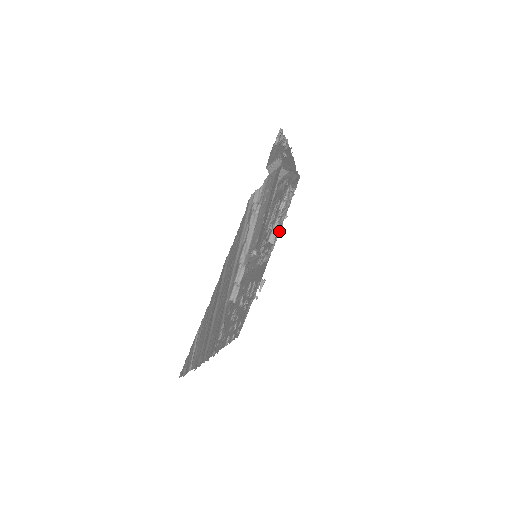
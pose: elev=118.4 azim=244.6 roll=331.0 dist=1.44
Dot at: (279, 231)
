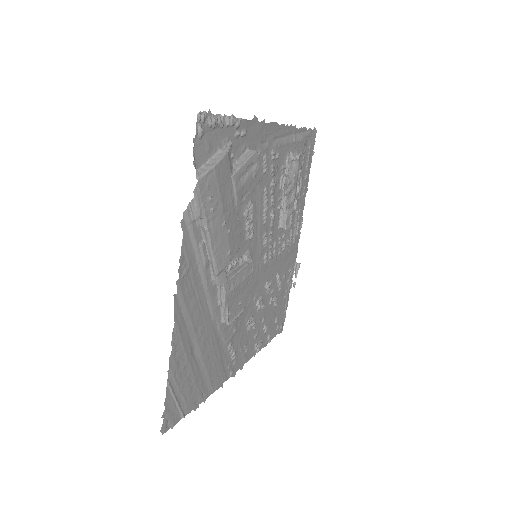
Dot at: occluded
